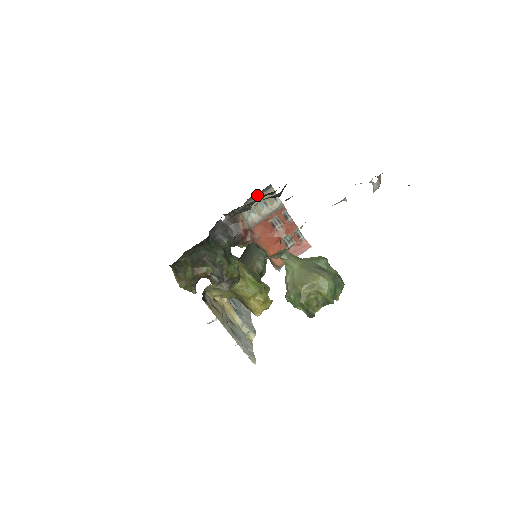
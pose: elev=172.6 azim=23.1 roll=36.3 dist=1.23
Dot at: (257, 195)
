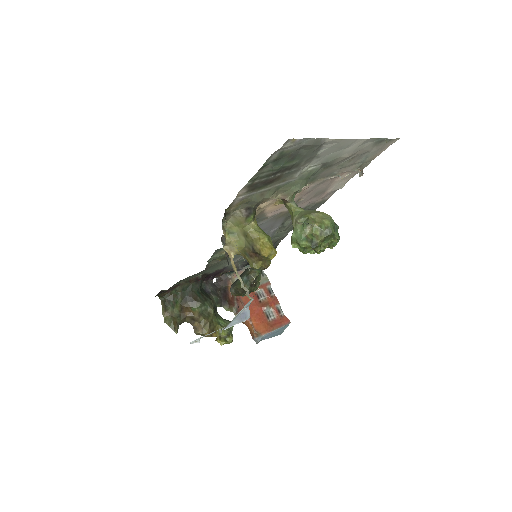
Dot at: (247, 267)
